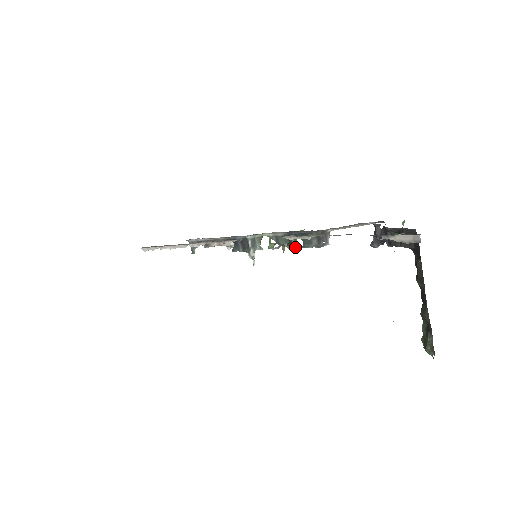
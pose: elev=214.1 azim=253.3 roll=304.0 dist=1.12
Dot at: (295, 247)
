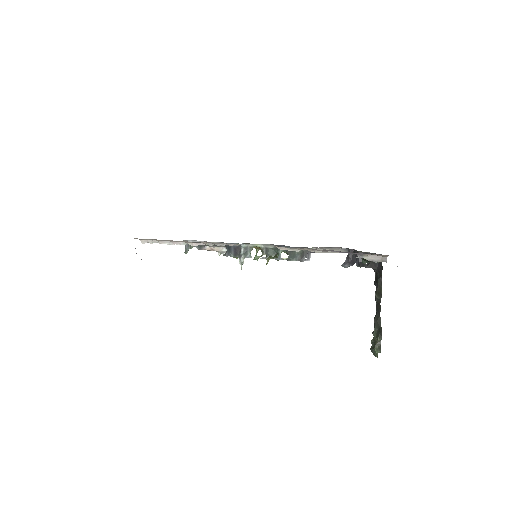
Dot at: (281, 259)
